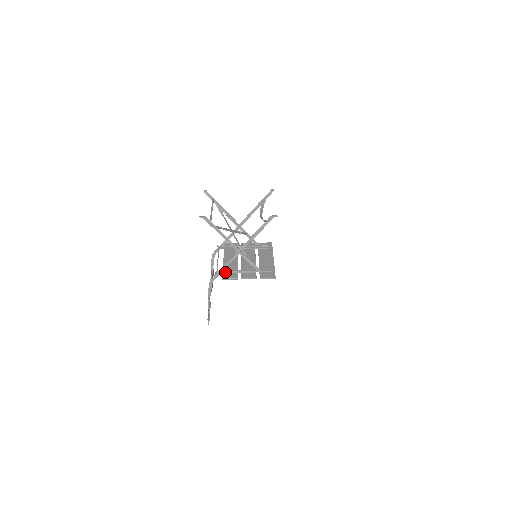
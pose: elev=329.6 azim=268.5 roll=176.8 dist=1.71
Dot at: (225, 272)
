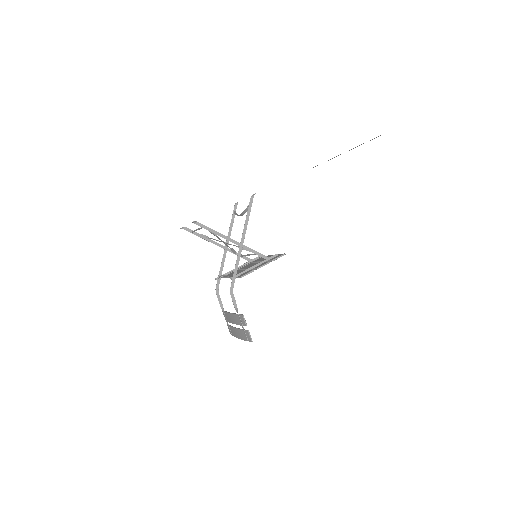
Dot at: (239, 275)
